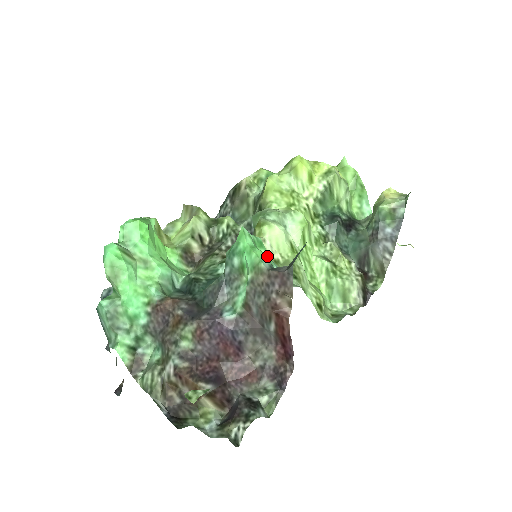
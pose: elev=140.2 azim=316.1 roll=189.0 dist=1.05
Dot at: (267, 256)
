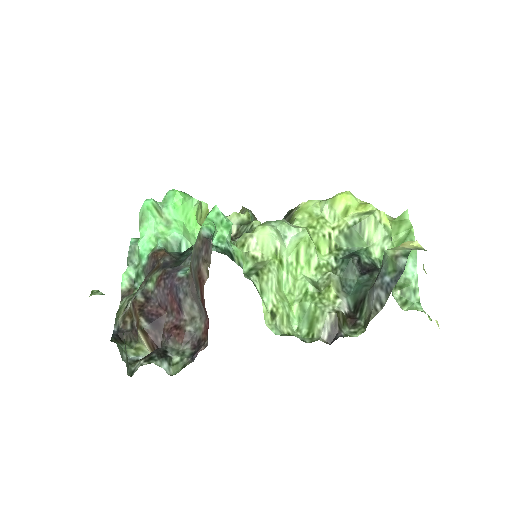
Dot at: (225, 236)
